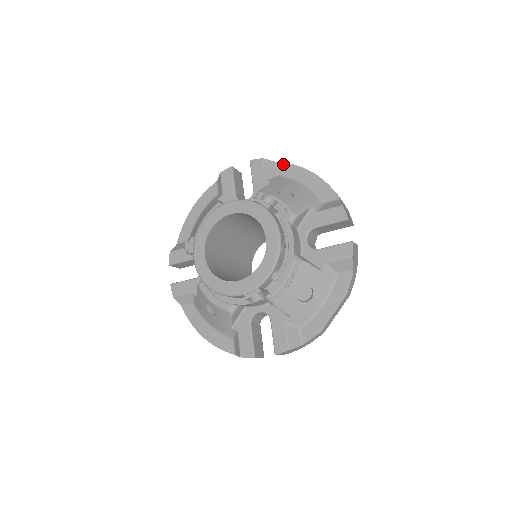
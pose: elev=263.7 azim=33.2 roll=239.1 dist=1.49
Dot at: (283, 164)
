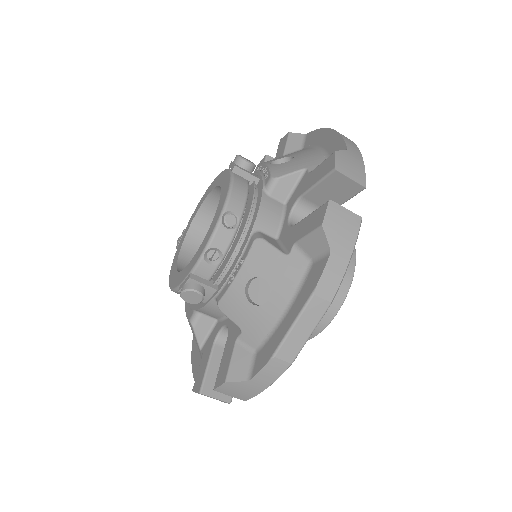
Dot at: (311, 133)
